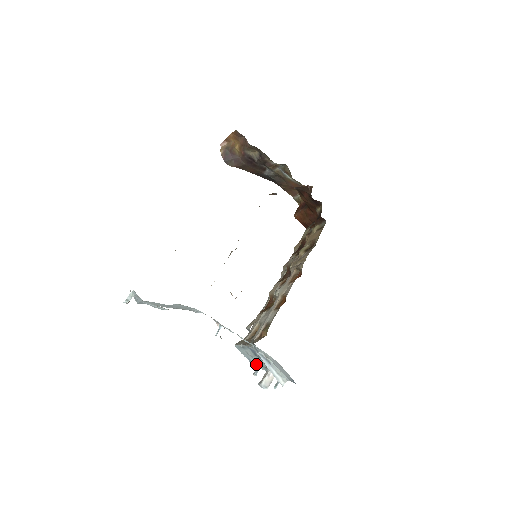
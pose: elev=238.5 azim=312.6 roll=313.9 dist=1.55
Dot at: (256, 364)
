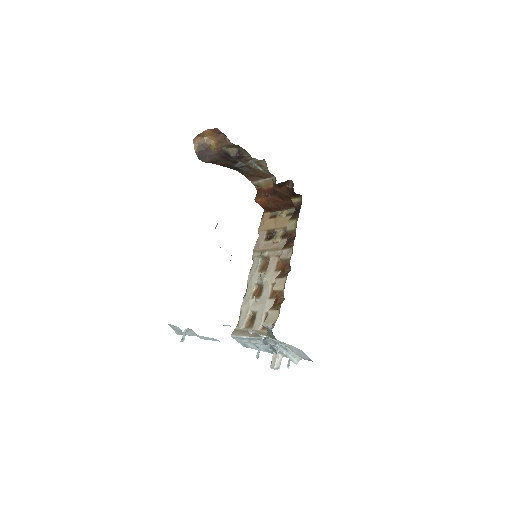
Dot at: (254, 347)
